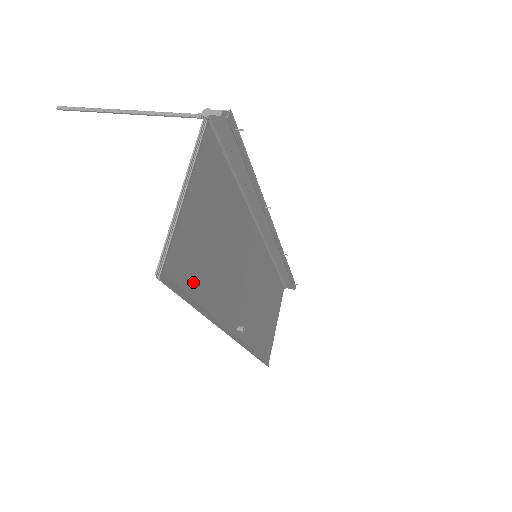
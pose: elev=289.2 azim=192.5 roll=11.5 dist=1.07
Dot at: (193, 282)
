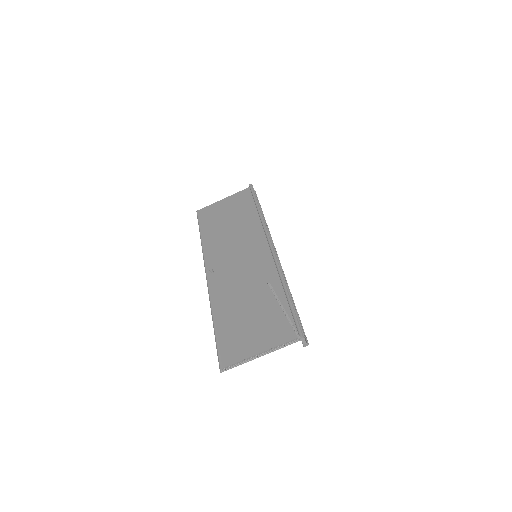
Dot at: (225, 337)
